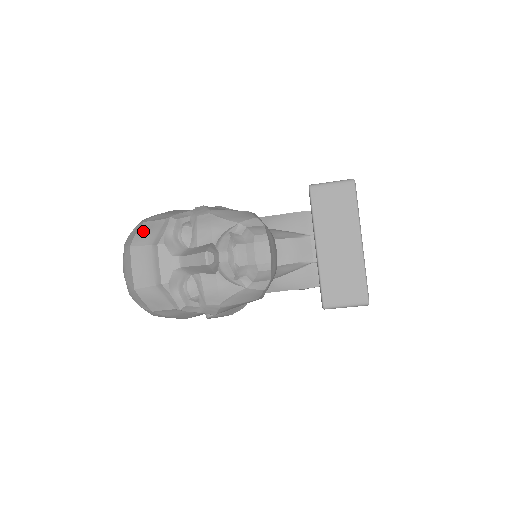
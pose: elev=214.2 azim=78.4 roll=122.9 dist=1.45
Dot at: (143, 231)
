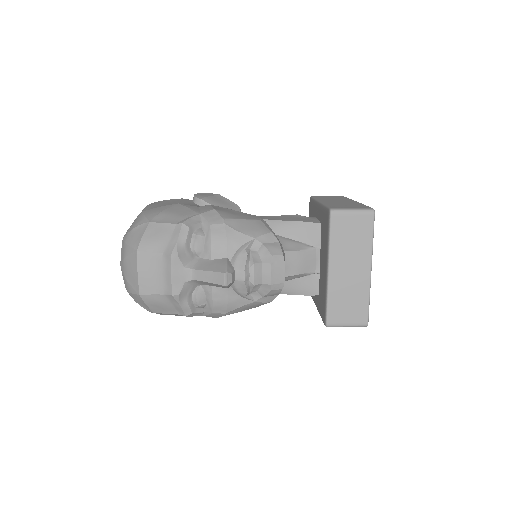
Dot at: (151, 234)
